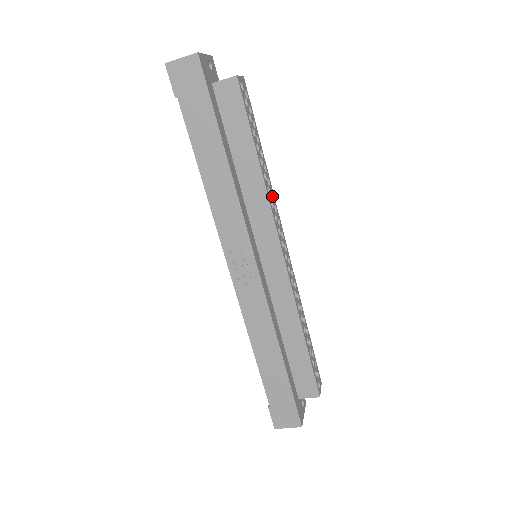
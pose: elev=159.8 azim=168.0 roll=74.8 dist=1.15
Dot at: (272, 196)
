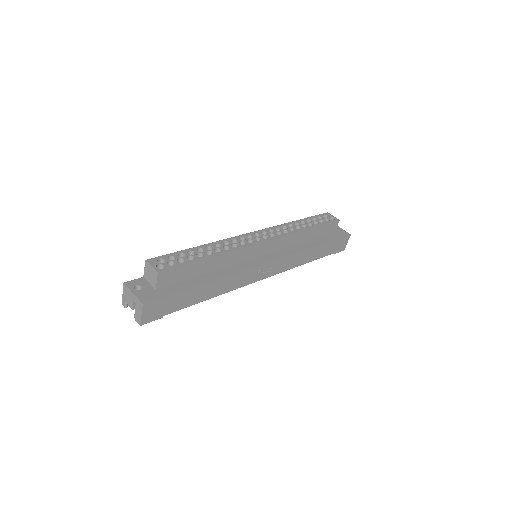
Dot at: (225, 242)
